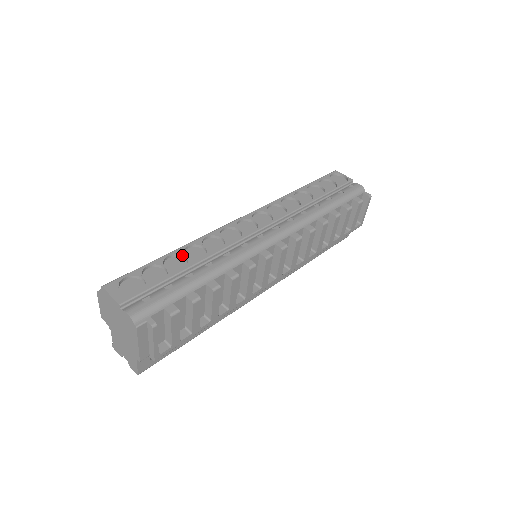
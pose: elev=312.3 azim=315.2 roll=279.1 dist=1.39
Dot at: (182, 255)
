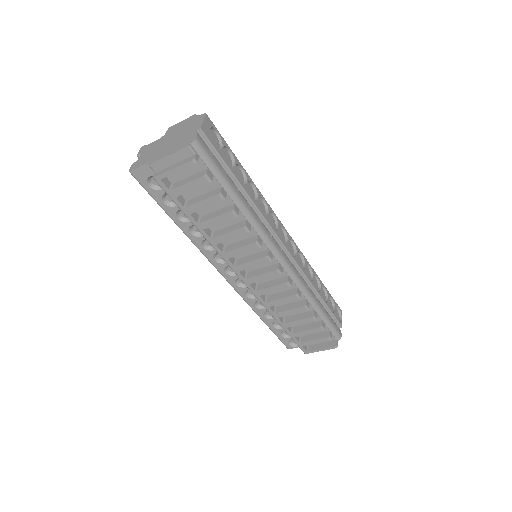
Dot at: (247, 180)
